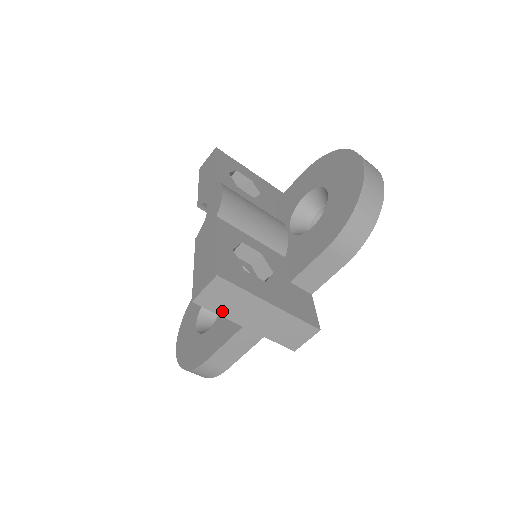
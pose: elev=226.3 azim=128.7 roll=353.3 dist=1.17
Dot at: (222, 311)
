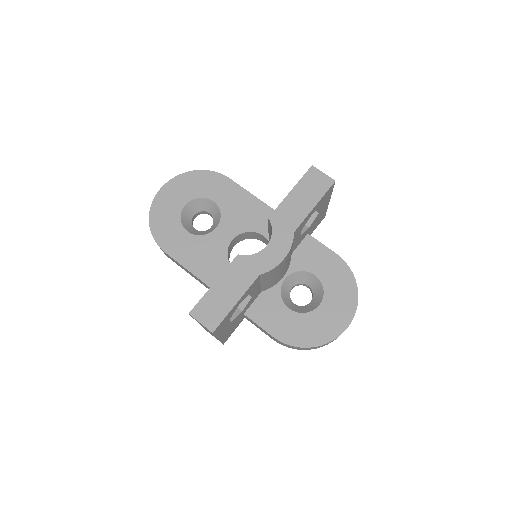
Dot at: occluded
